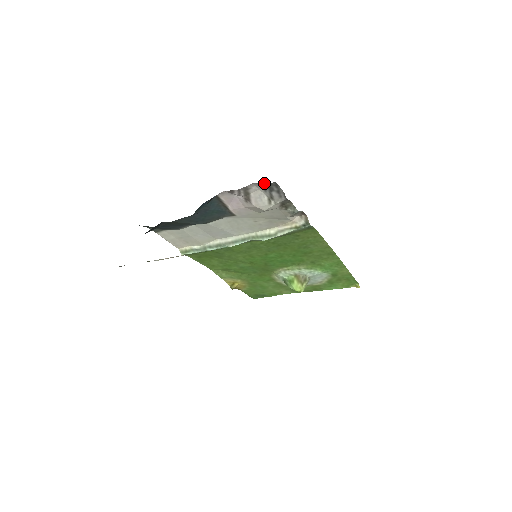
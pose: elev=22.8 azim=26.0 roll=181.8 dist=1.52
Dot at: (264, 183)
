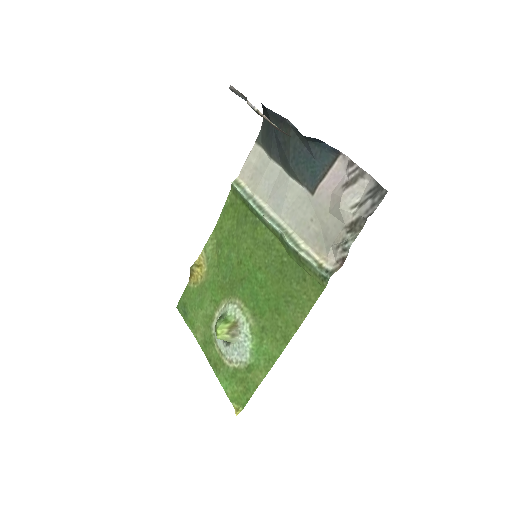
Dot at: occluded
